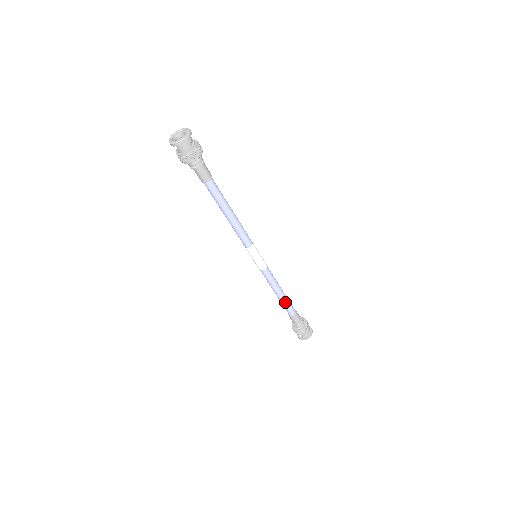
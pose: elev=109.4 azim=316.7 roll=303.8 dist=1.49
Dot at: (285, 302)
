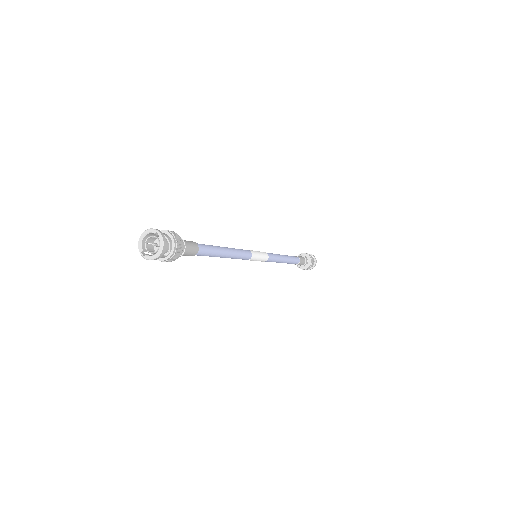
Dot at: (288, 263)
